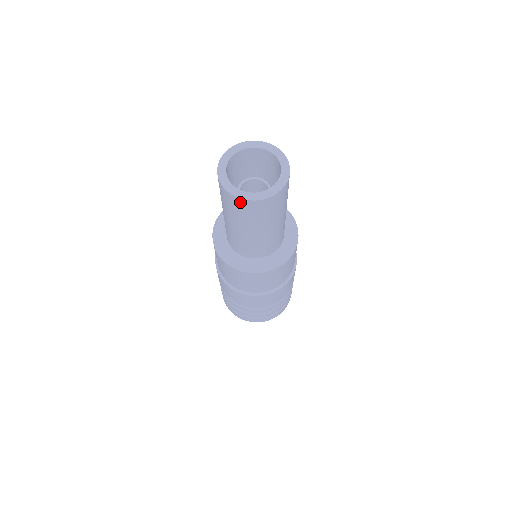
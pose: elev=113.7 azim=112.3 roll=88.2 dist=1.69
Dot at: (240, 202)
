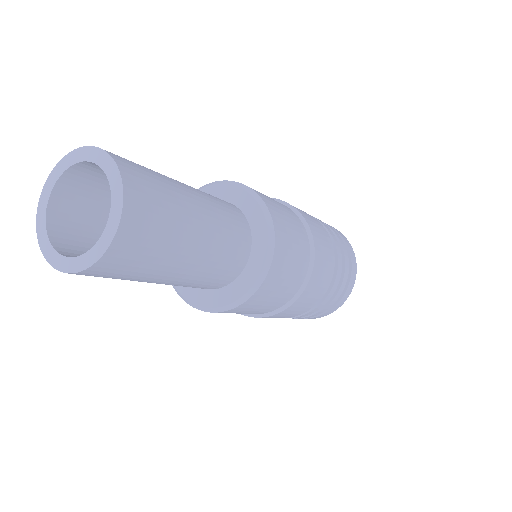
Dot at: occluded
